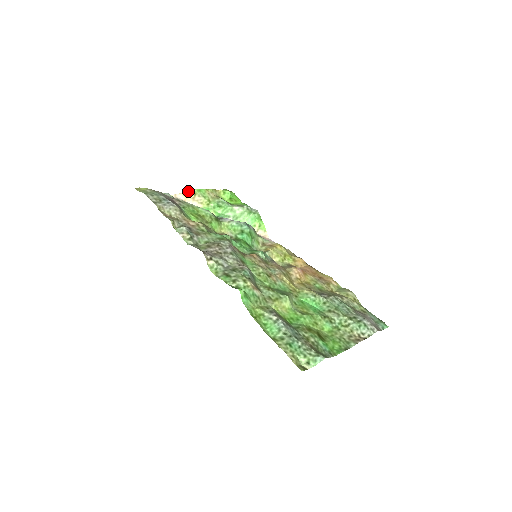
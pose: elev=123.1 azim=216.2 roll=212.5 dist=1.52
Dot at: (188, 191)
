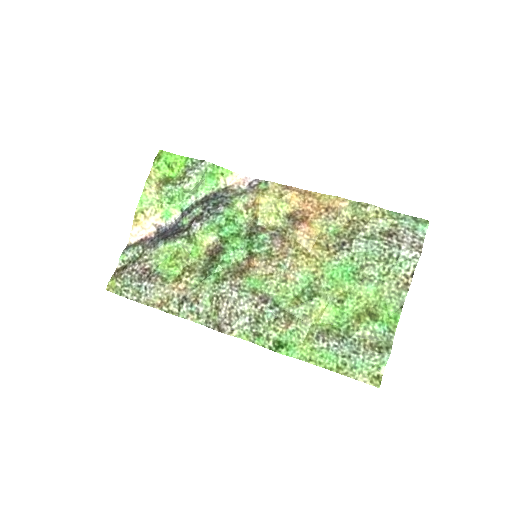
Dot at: (134, 218)
